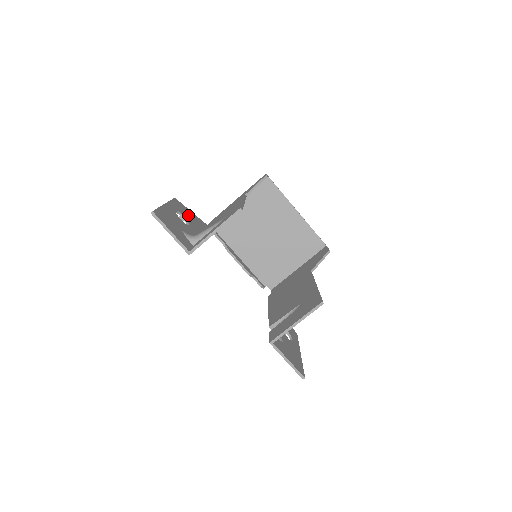
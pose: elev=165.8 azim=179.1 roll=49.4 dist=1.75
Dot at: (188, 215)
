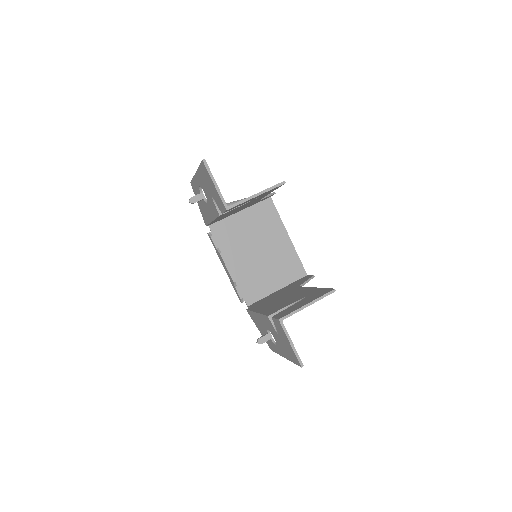
Dot at: occluded
